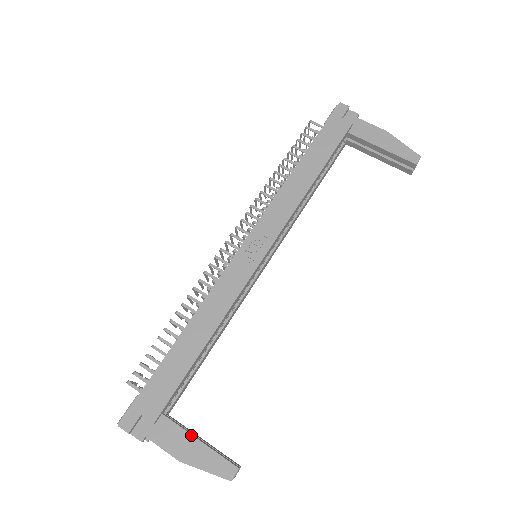
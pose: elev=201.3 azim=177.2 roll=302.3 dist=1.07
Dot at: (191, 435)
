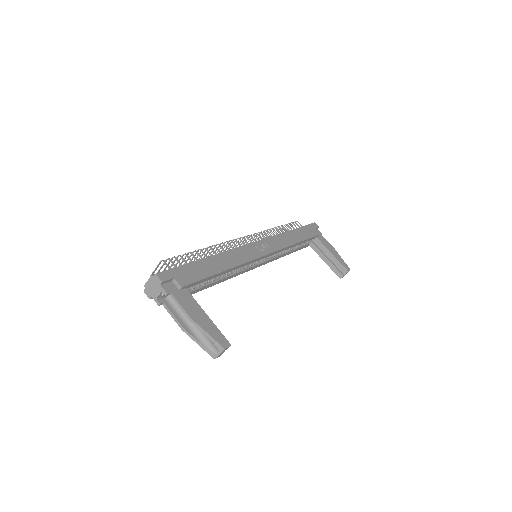
Dot at: (203, 310)
